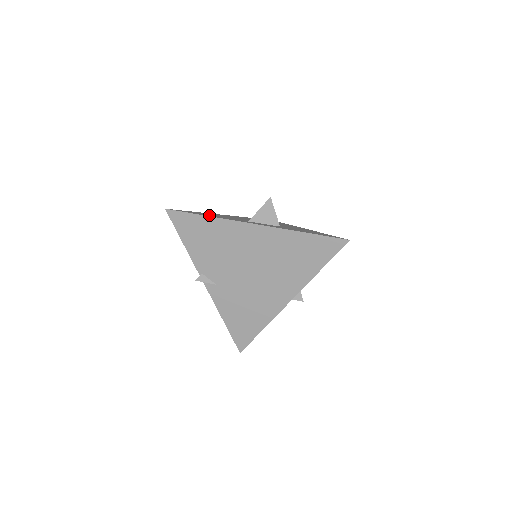
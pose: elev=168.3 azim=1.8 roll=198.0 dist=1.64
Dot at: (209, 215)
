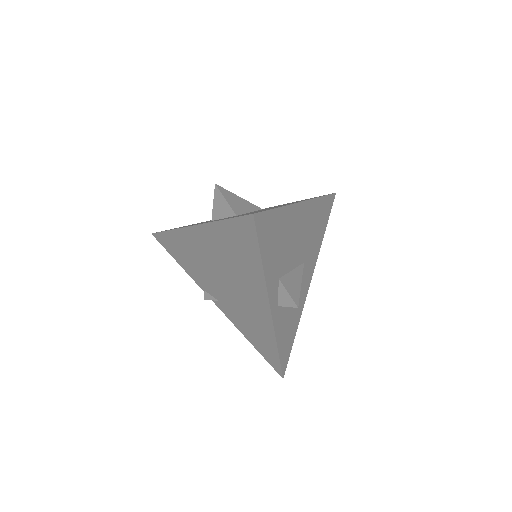
Dot at: occluded
